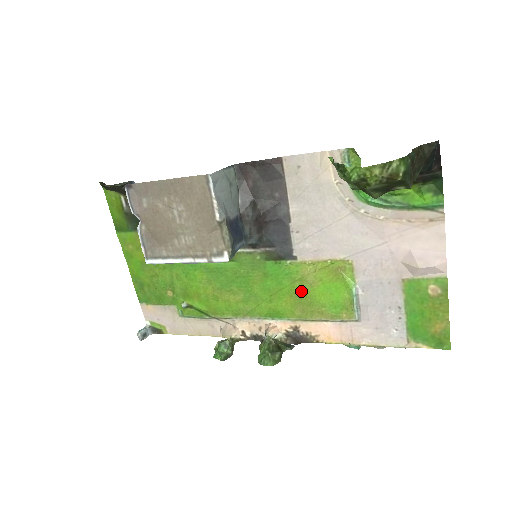
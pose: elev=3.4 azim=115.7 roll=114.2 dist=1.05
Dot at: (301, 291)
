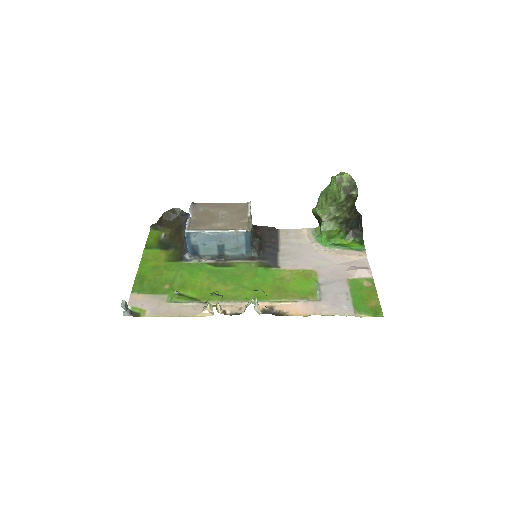
Dot at: (280, 284)
